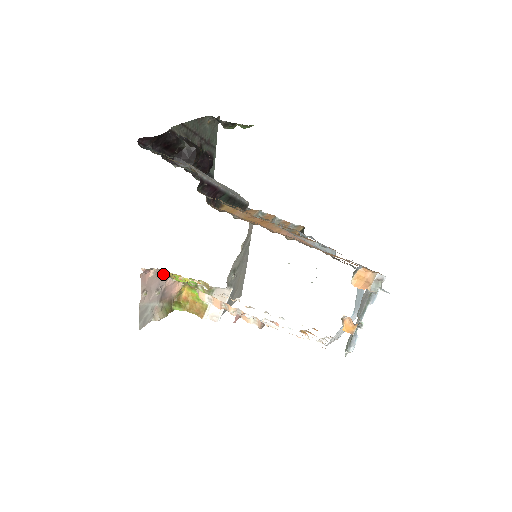
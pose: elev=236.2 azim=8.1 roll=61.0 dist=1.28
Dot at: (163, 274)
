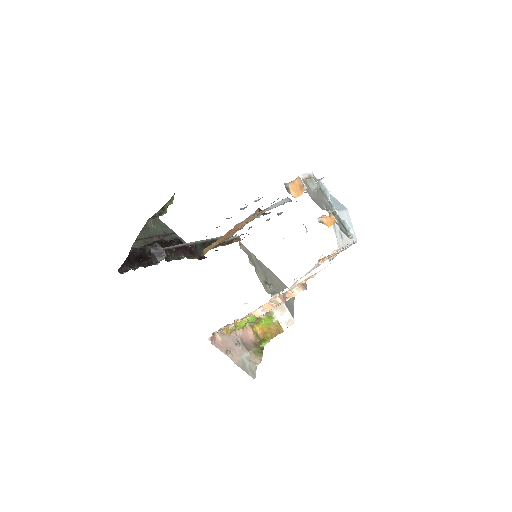
Dot at: occluded
